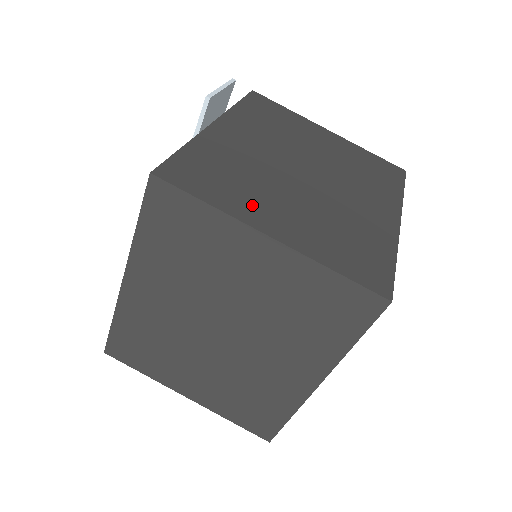
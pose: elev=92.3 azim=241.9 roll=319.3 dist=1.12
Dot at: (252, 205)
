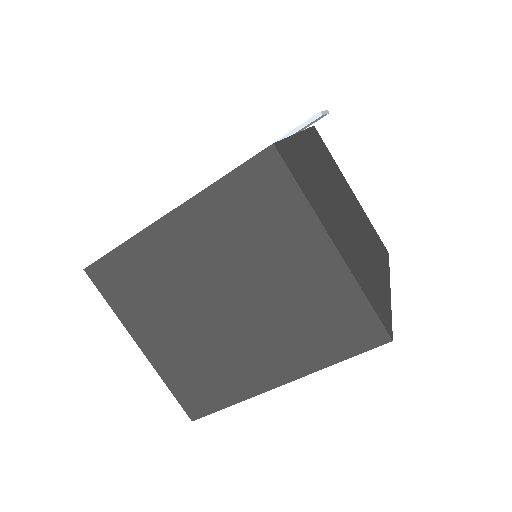
Dot at: (325, 214)
